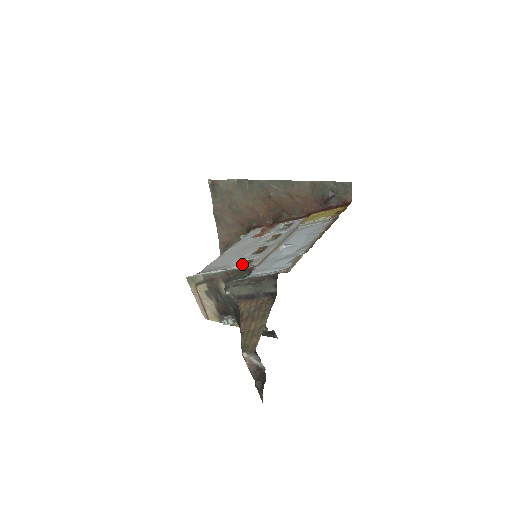
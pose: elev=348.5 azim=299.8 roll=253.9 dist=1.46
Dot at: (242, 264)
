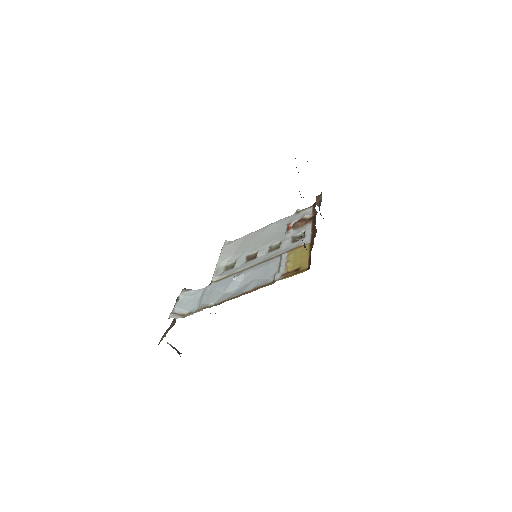
Dot at: (233, 263)
